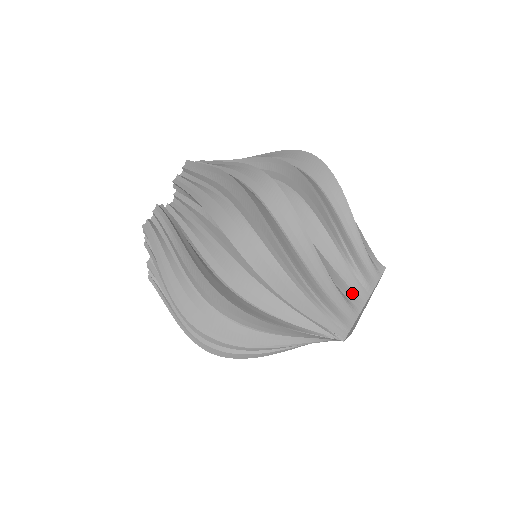
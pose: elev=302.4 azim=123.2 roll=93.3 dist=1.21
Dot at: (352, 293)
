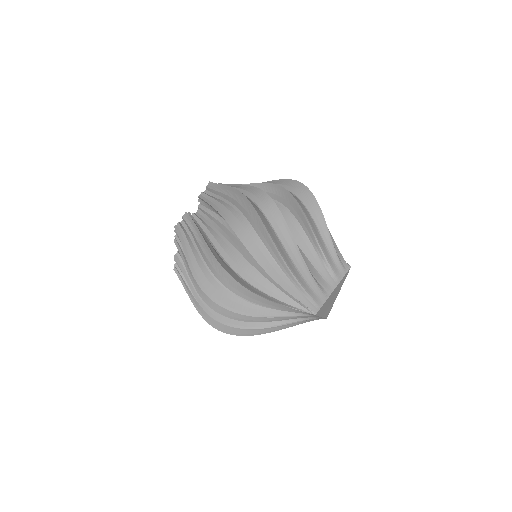
Dot at: (324, 282)
